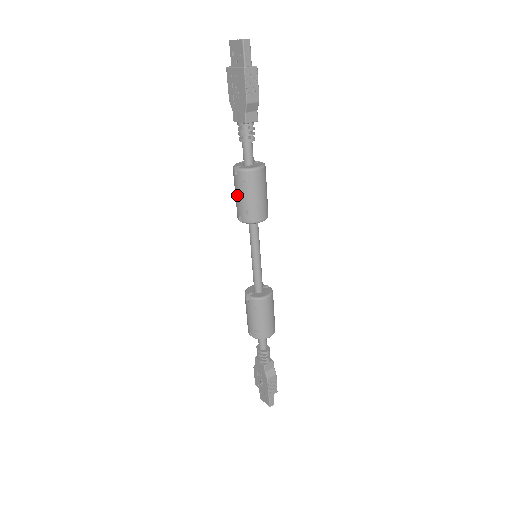
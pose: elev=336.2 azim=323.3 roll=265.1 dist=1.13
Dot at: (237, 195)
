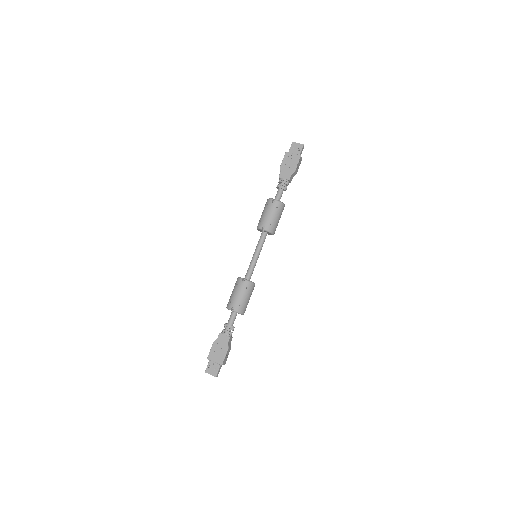
Dot at: (268, 213)
